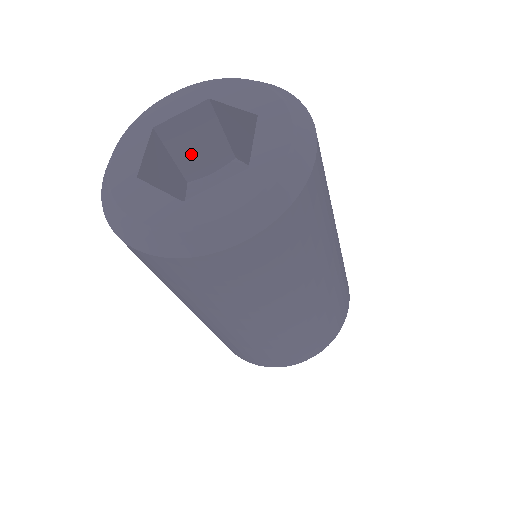
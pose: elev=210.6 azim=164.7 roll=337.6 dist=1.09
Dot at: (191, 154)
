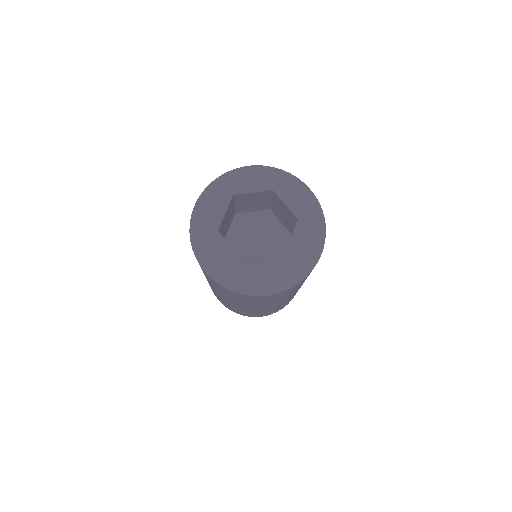
Dot at: (224, 229)
